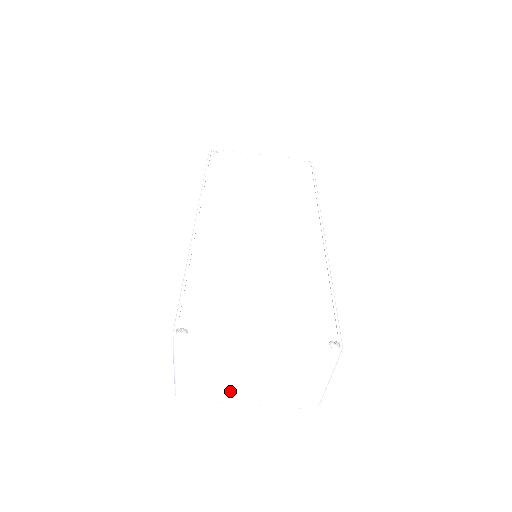
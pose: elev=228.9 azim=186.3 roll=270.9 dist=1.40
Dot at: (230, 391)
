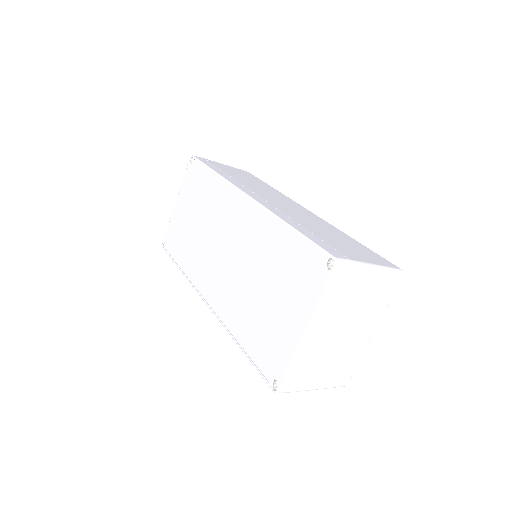
Dot at: (352, 348)
